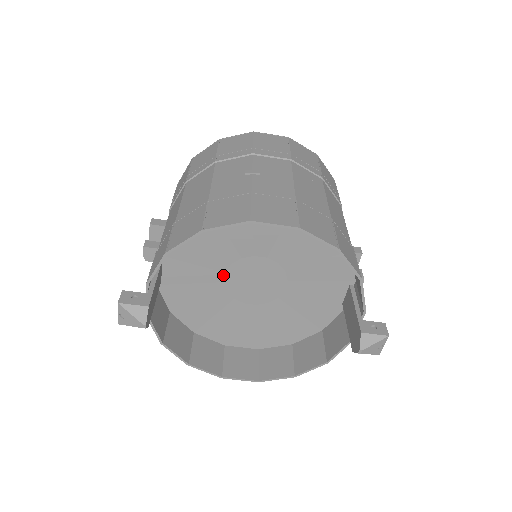
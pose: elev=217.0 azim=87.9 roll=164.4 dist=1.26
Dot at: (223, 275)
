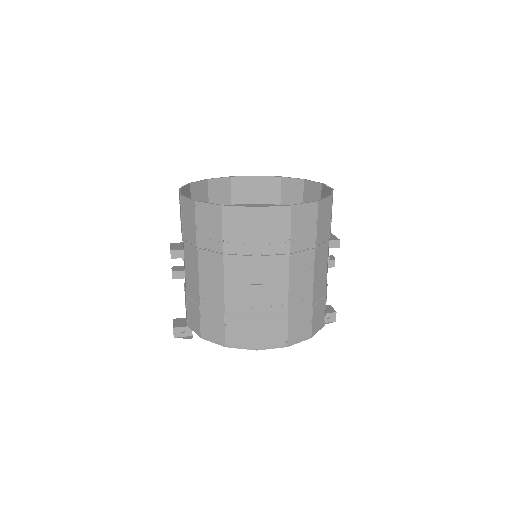
Dot at: occluded
